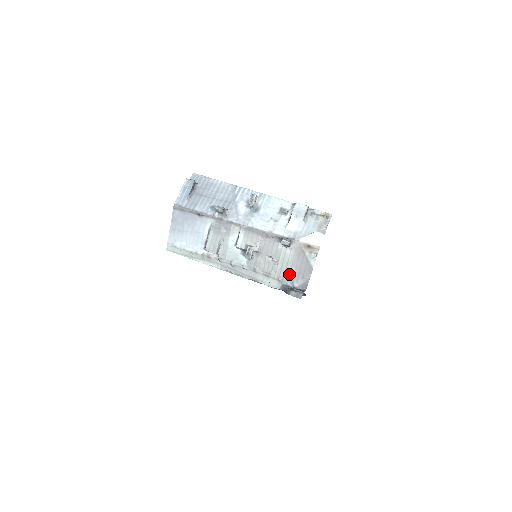
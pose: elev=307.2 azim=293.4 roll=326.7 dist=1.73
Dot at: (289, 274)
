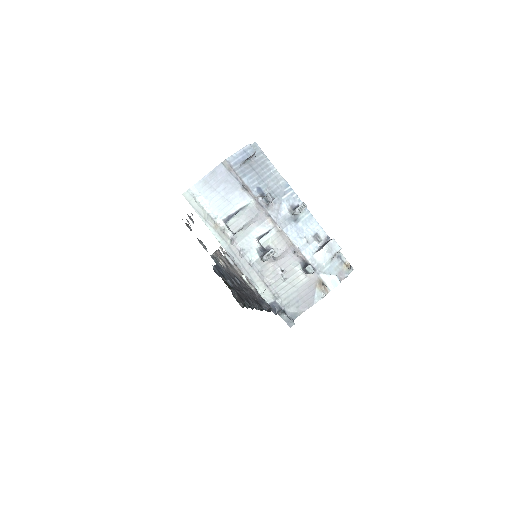
Dot at: (288, 296)
